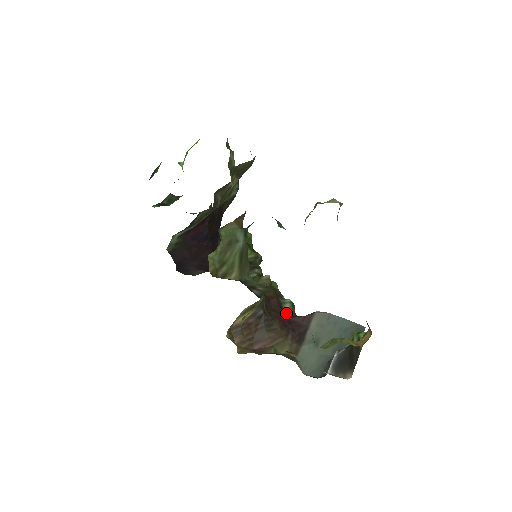
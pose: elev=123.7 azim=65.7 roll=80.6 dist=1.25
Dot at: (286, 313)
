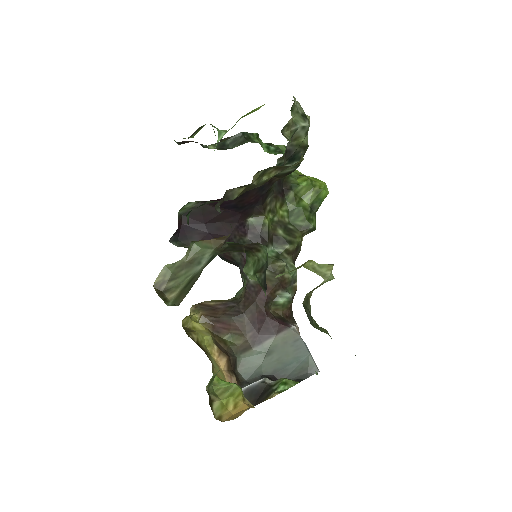
Dot at: (276, 306)
